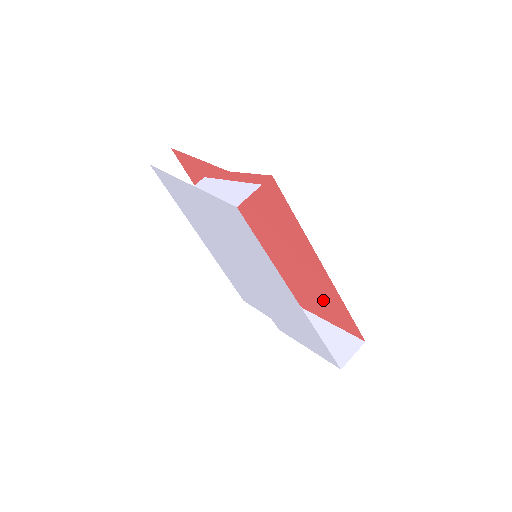
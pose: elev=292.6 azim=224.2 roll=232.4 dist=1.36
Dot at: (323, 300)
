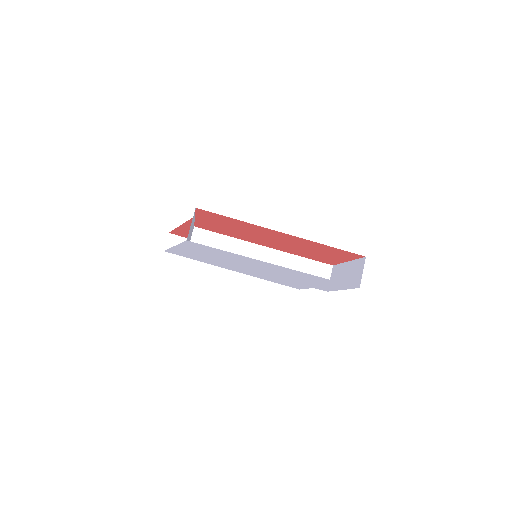
Dot at: (319, 251)
